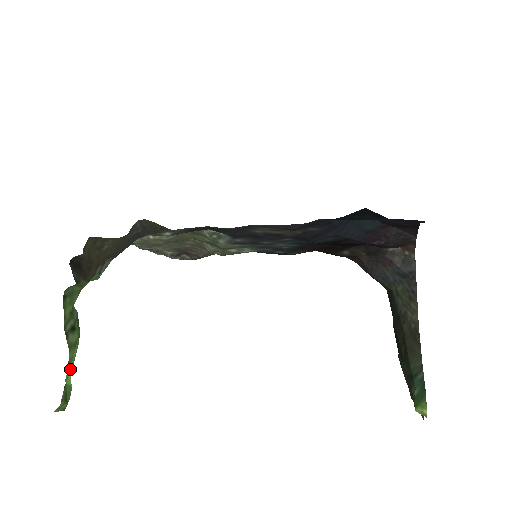
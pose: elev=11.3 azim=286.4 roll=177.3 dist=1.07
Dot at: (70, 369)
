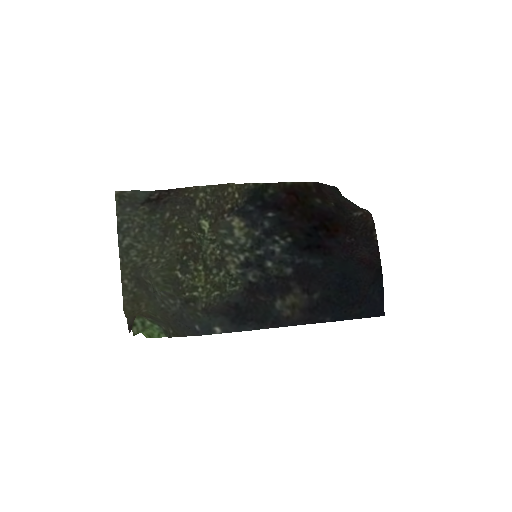
Dot at: occluded
